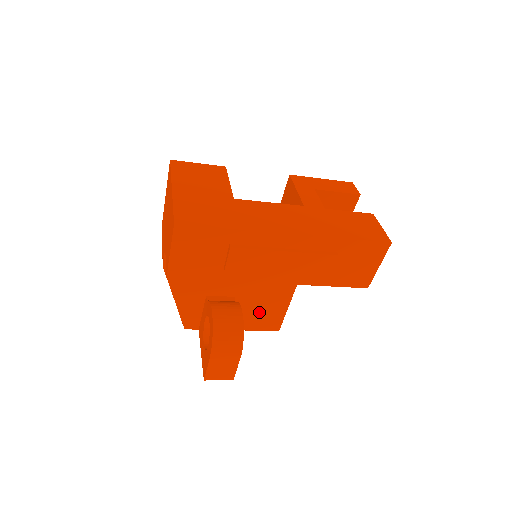
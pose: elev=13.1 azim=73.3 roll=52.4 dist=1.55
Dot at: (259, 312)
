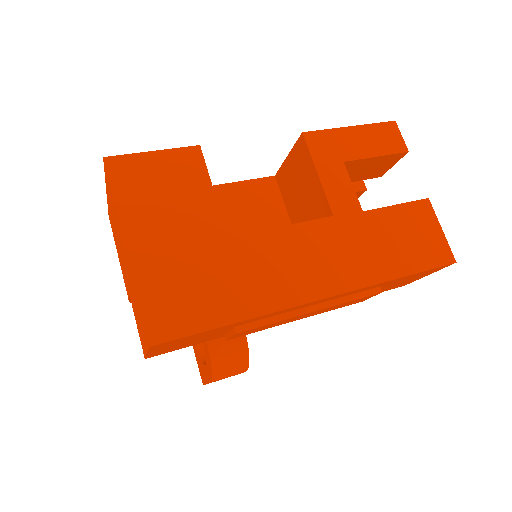
Dot at: occluded
